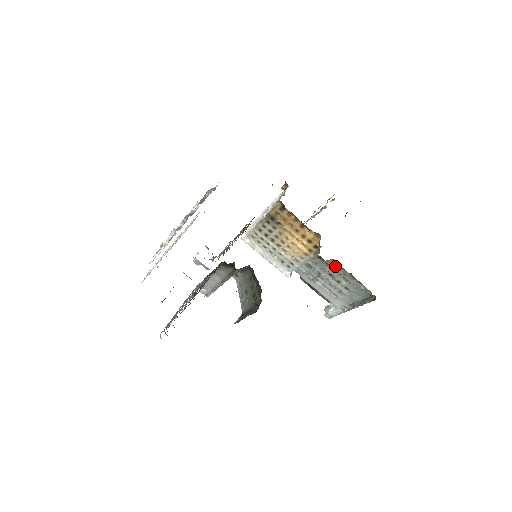
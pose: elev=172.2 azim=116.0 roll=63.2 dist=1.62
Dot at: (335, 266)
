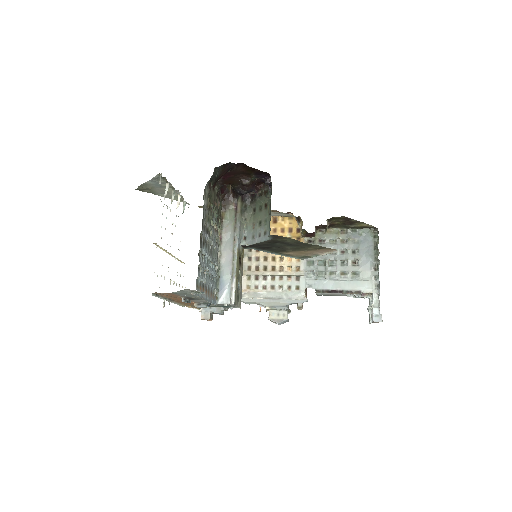
Dot at: (325, 235)
